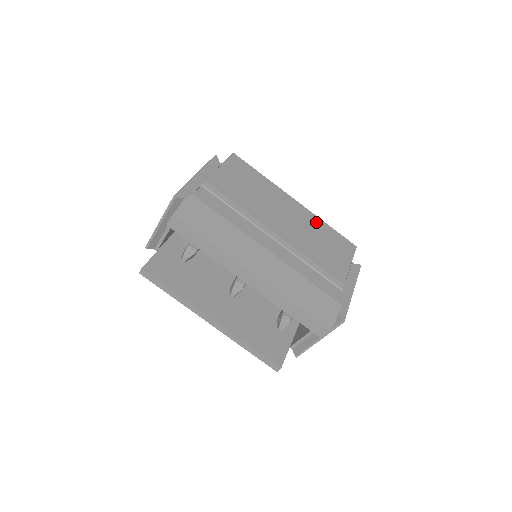
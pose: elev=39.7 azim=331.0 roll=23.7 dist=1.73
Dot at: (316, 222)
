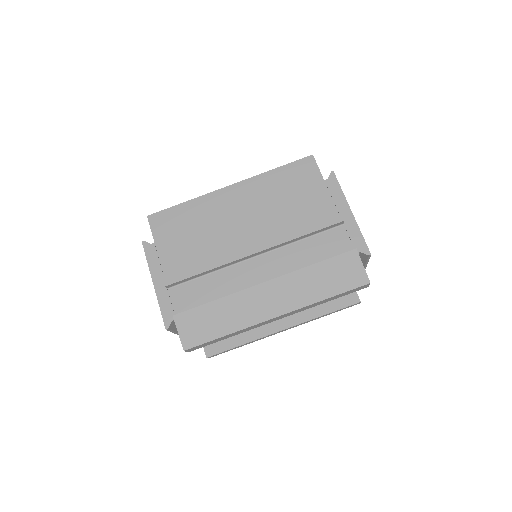
Dot at: (263, 183)
